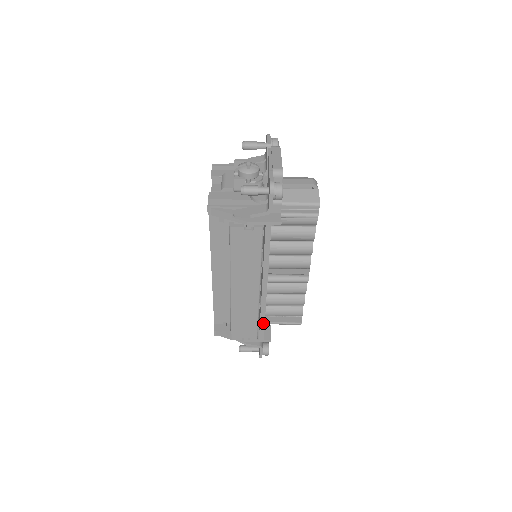
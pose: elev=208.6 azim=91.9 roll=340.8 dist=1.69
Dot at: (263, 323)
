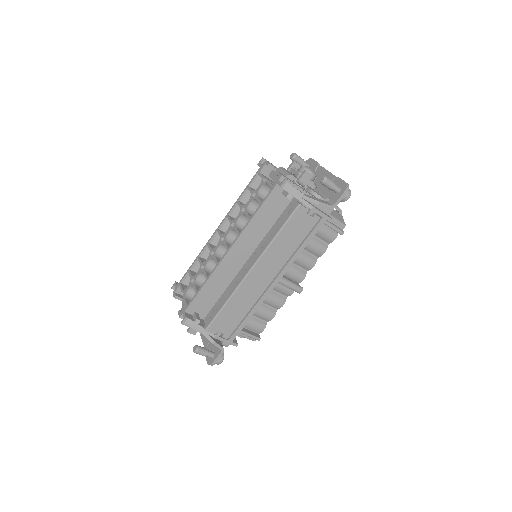
Dot at: (247, 320)
